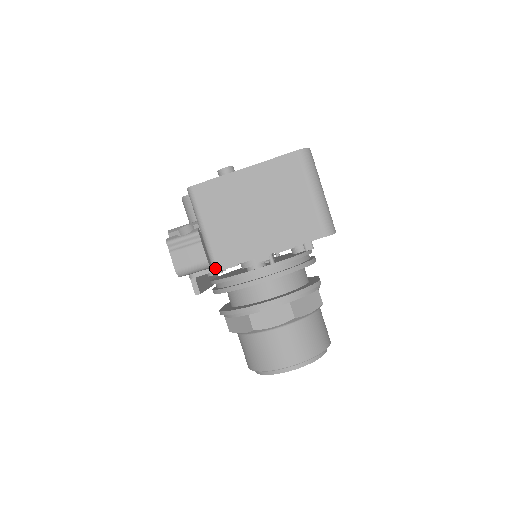
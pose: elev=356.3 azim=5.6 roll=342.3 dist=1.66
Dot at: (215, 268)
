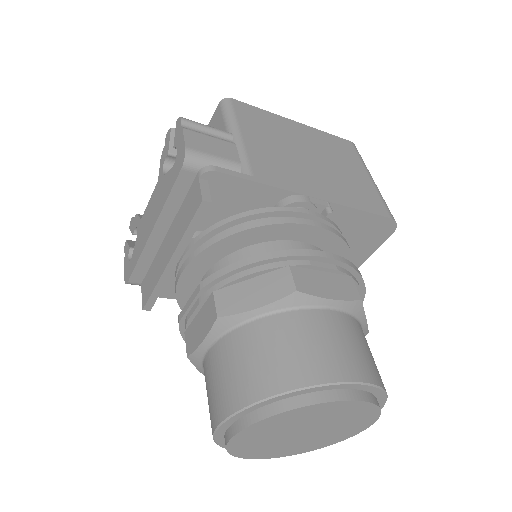
Dot at: (251, 177)
